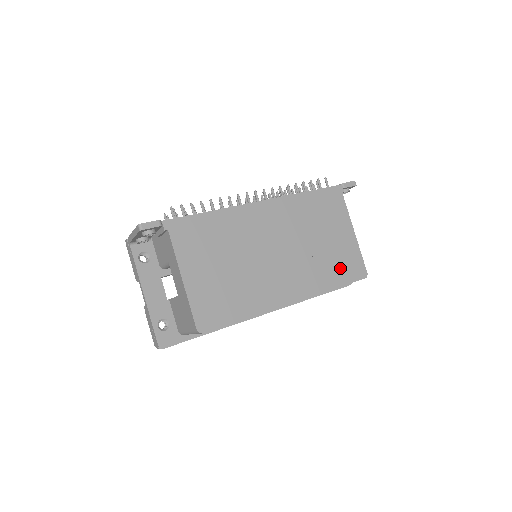
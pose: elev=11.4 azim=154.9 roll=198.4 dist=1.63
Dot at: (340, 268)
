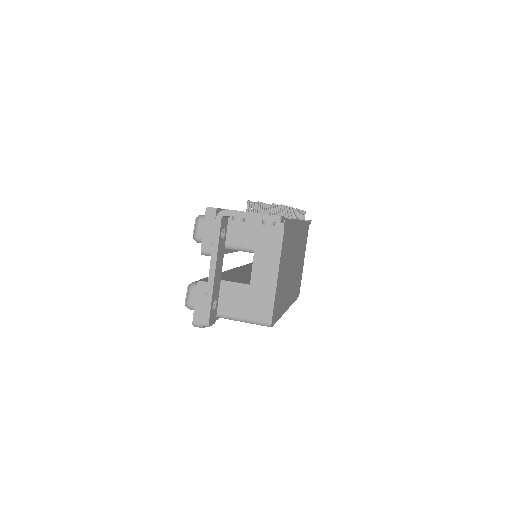
Dot at: occluded
